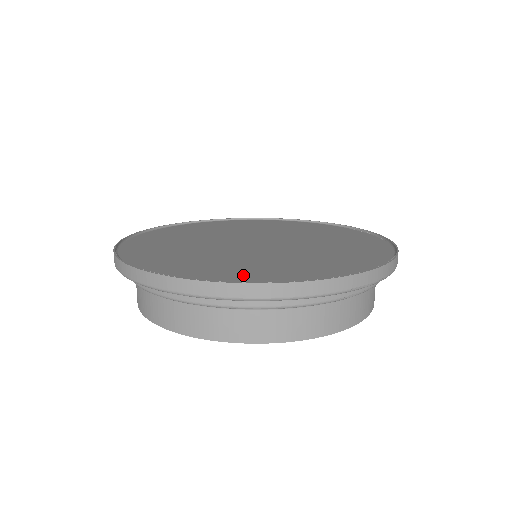
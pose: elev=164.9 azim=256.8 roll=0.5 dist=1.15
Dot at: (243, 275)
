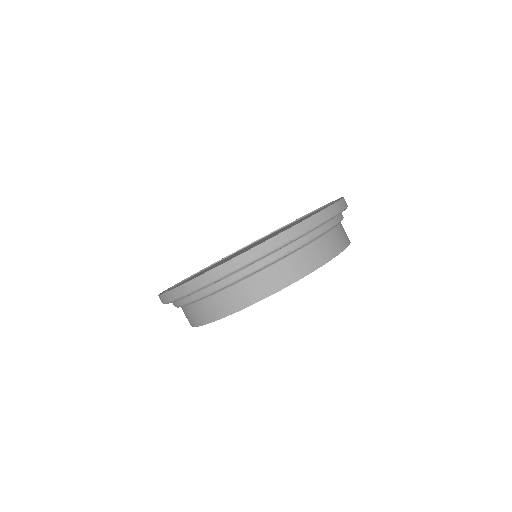
Dot at: occluded
